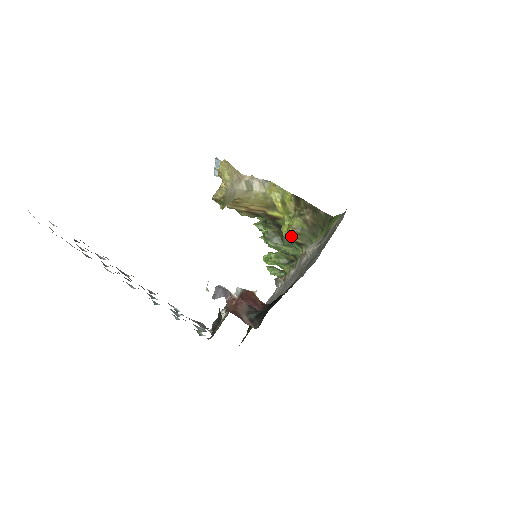
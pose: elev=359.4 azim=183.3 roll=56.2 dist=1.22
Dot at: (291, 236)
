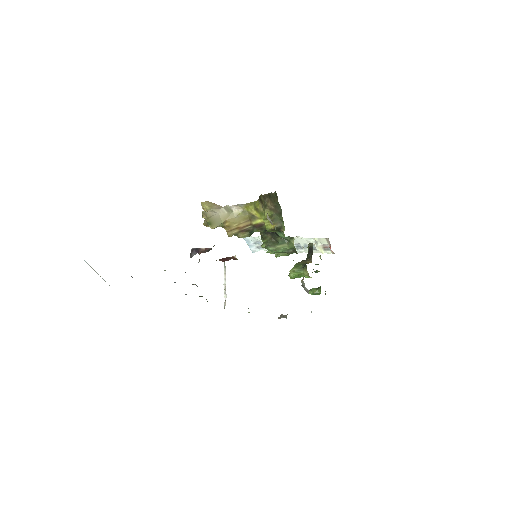
Dot at: (269, 226)
